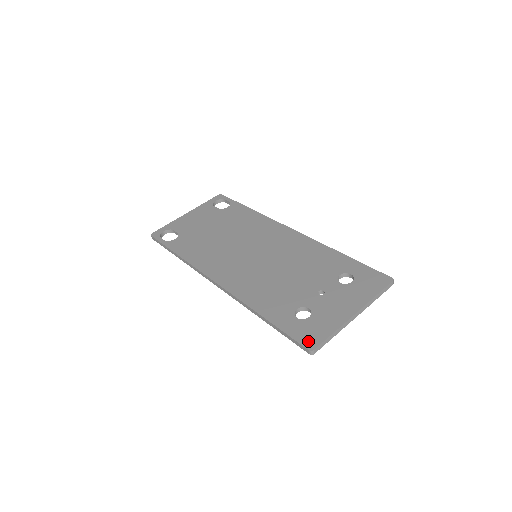
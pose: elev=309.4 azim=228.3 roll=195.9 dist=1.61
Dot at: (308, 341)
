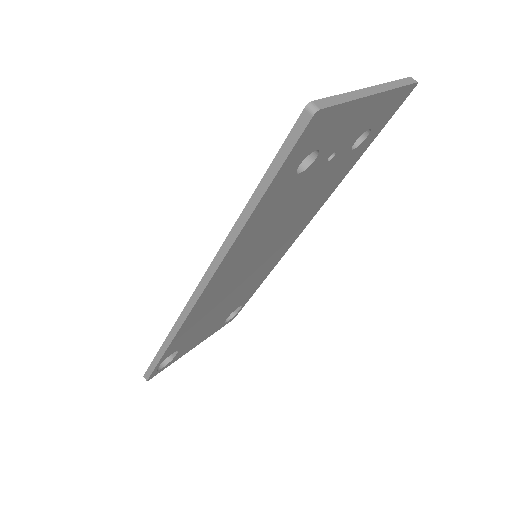
Dot at: occluded
